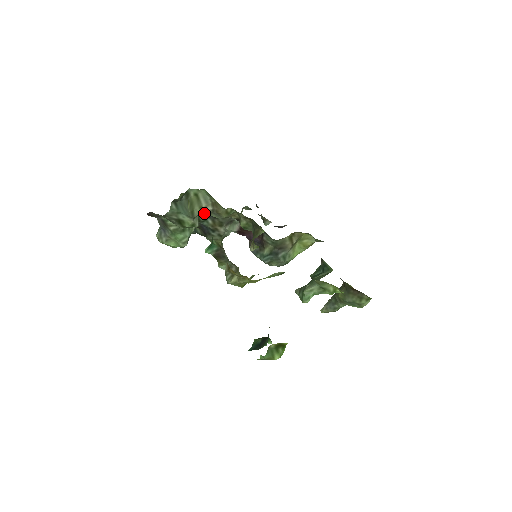
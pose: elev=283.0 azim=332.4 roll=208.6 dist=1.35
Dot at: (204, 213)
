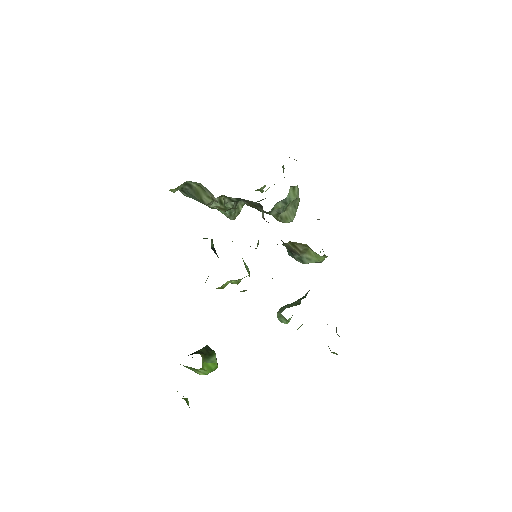
Dot at: occluded
